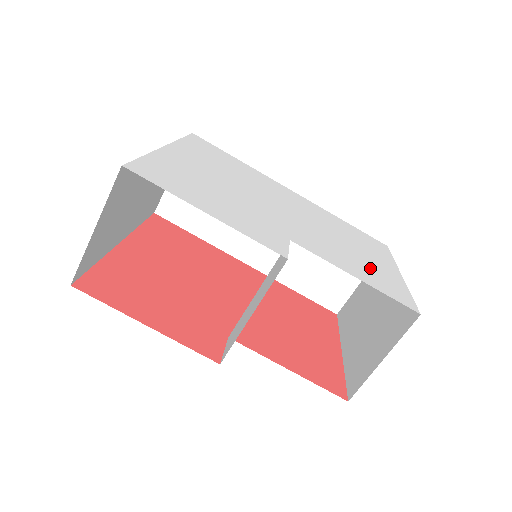
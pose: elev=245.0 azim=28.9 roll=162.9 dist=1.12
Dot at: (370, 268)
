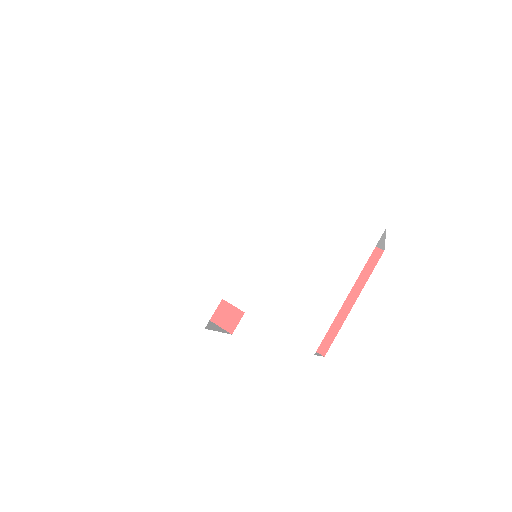
Dot at: (301, 300)
